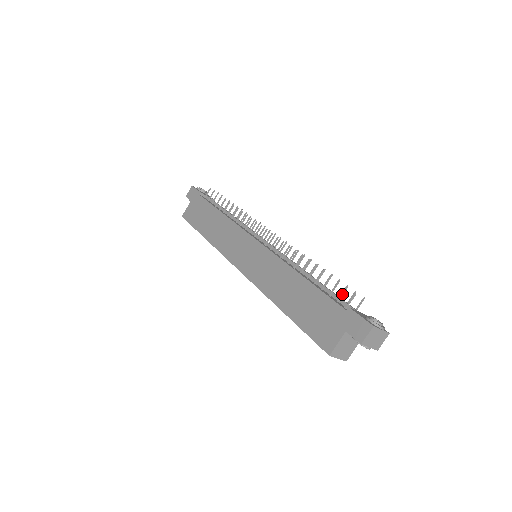
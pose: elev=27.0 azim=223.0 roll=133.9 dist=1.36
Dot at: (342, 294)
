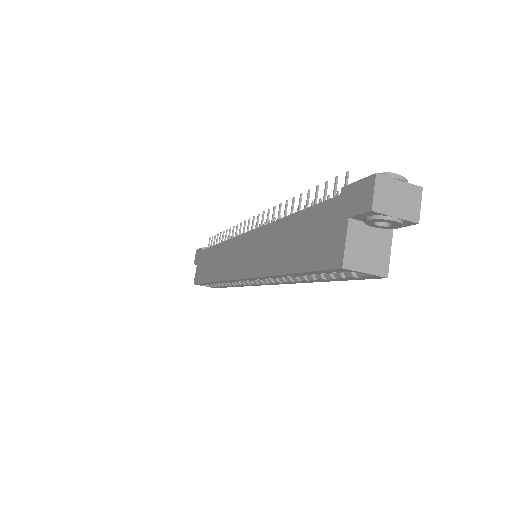
Dot at: (334, 189)
